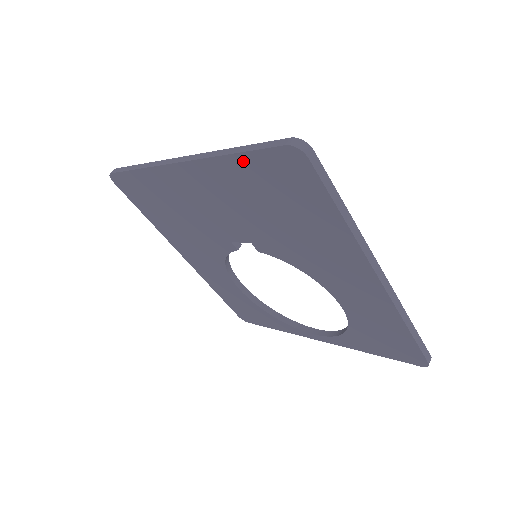
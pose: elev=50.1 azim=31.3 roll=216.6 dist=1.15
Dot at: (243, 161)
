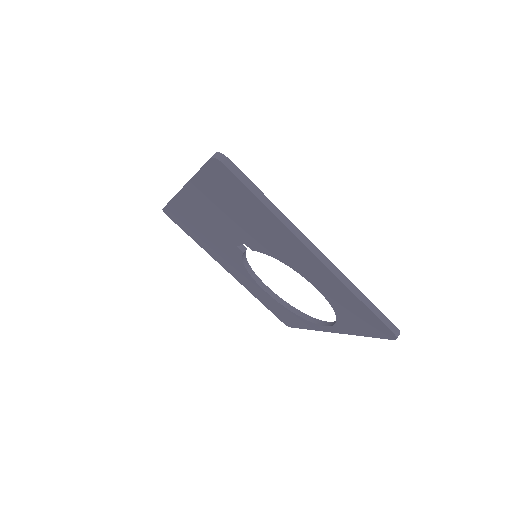
Dot at: (203, 177)
